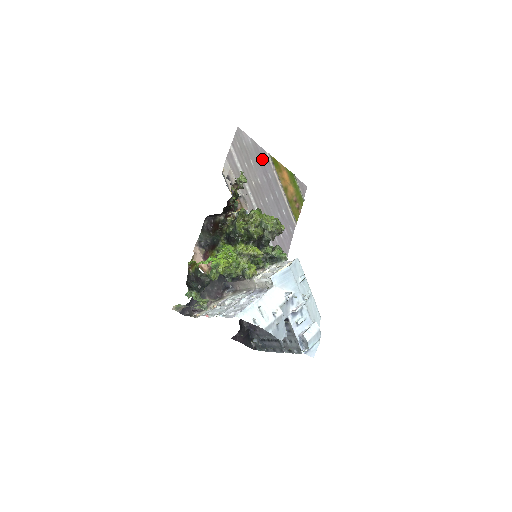
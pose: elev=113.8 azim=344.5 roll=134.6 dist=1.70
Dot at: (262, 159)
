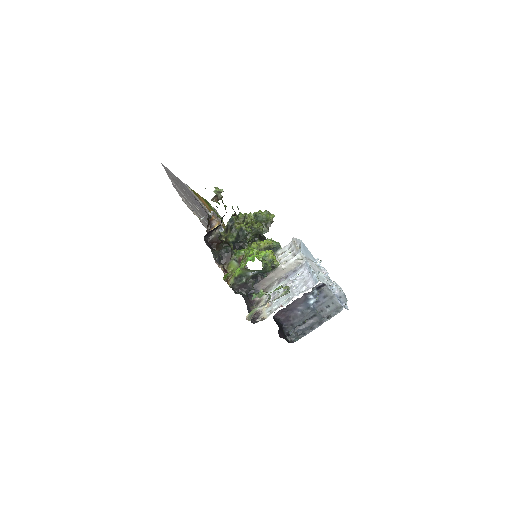
Dot at: (186, 189)
